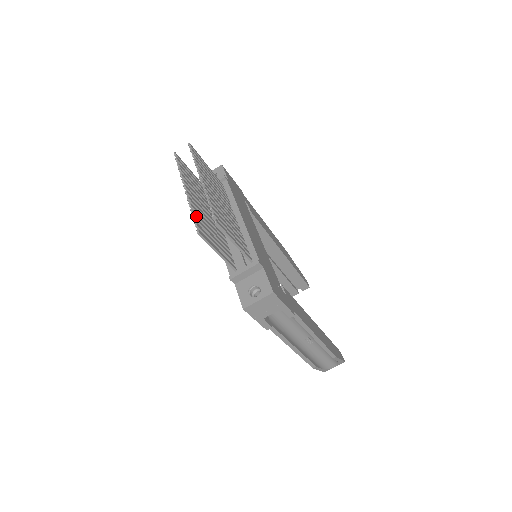
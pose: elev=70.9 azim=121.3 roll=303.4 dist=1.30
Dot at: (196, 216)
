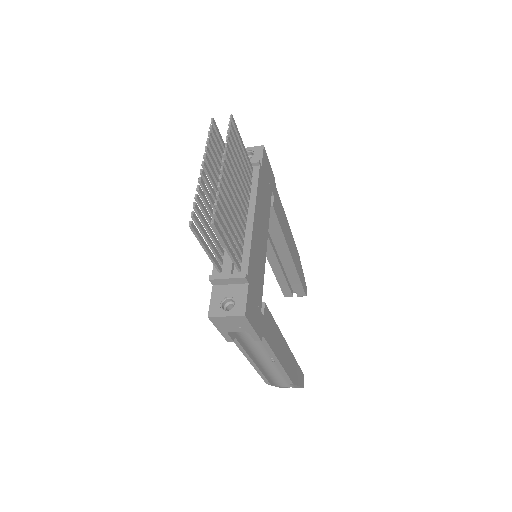
Dot at: (199, 203)
